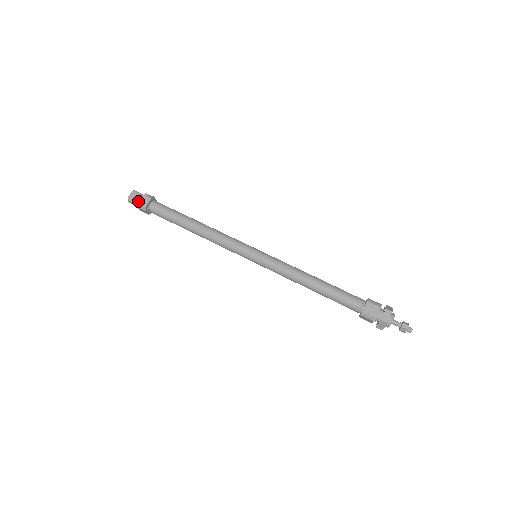
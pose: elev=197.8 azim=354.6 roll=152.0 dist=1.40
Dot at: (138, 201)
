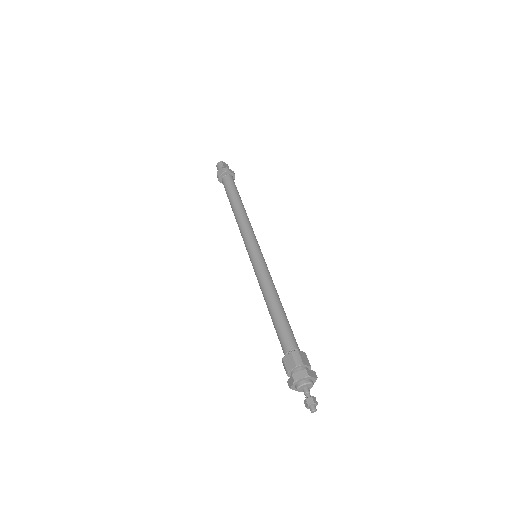
Dot at: (226, 167)
